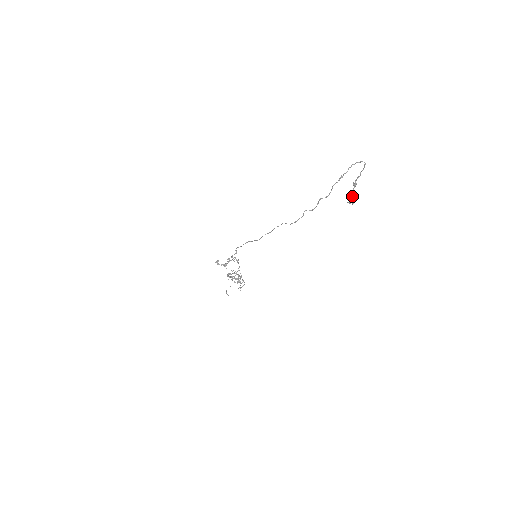
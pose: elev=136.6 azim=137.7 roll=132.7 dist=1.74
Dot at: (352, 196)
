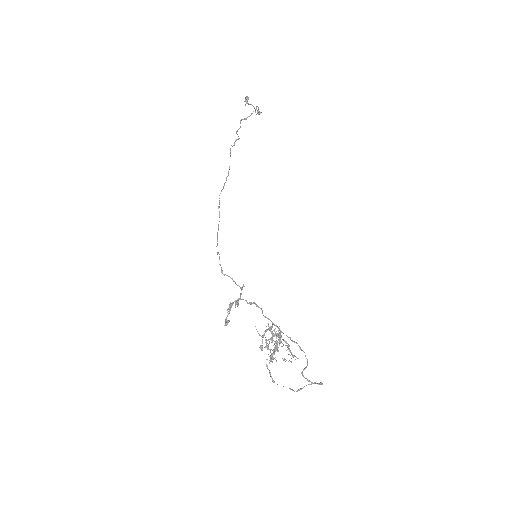
Dot at: (249, 104)
